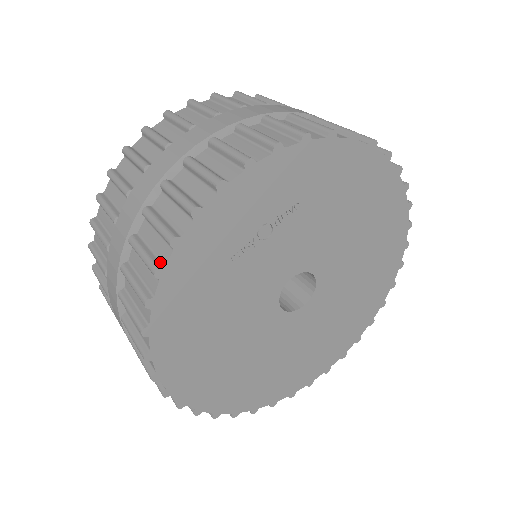
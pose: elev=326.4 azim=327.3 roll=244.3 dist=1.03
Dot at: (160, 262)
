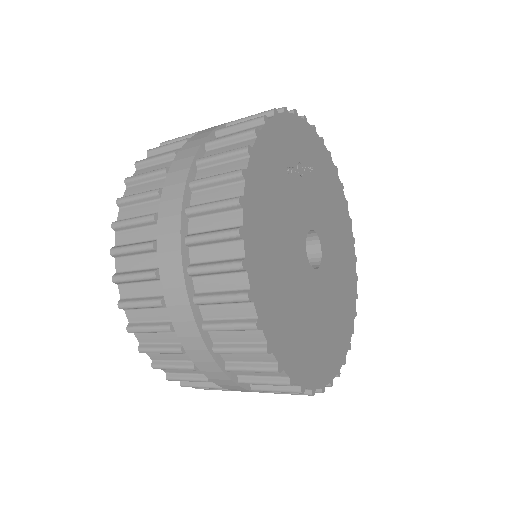
Dot at: occluded
